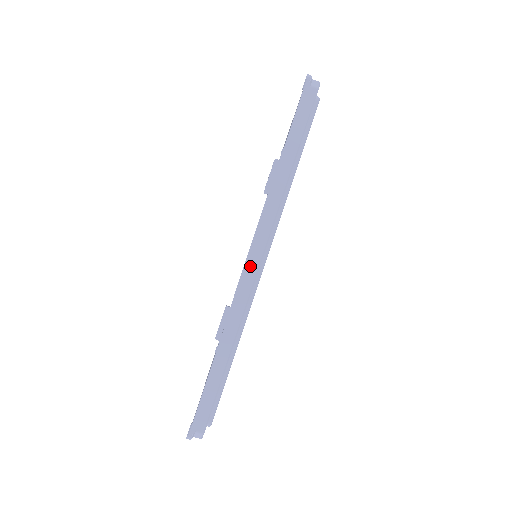
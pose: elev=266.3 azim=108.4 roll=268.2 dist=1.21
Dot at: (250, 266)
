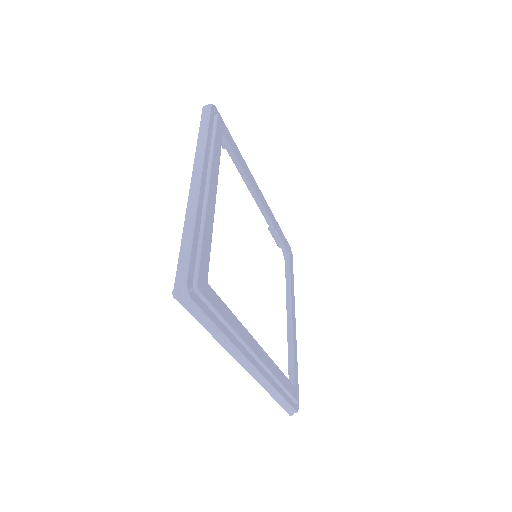
Dot at: (251, 371)
